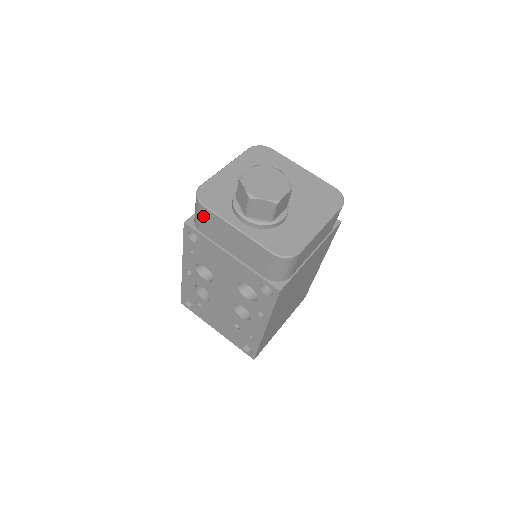
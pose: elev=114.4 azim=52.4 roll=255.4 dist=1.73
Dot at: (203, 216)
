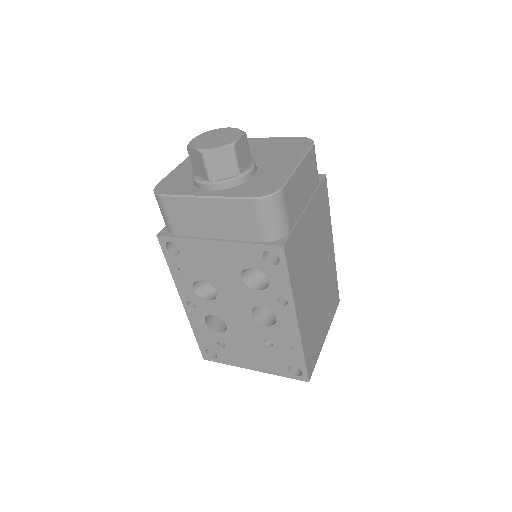
Dot at: (169, 210)
